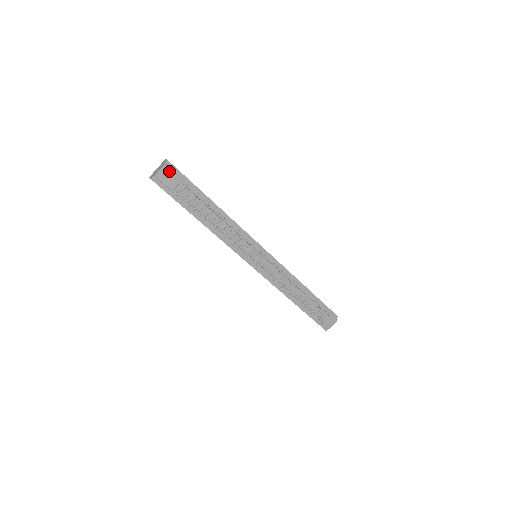
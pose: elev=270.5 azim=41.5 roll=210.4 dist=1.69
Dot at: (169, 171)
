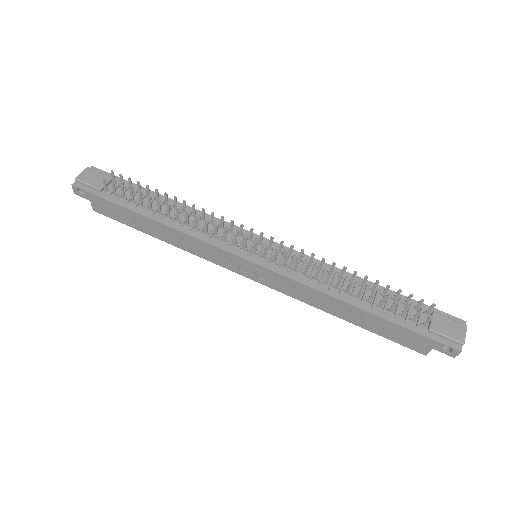
Dot at: (93, 172)
